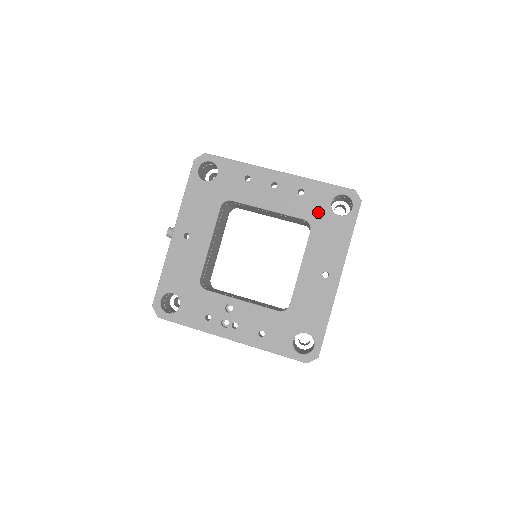
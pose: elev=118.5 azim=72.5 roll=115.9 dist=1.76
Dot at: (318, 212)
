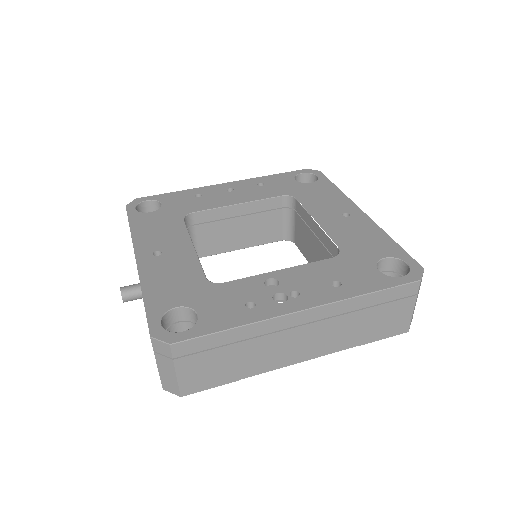
Dot at: (290, 188)
